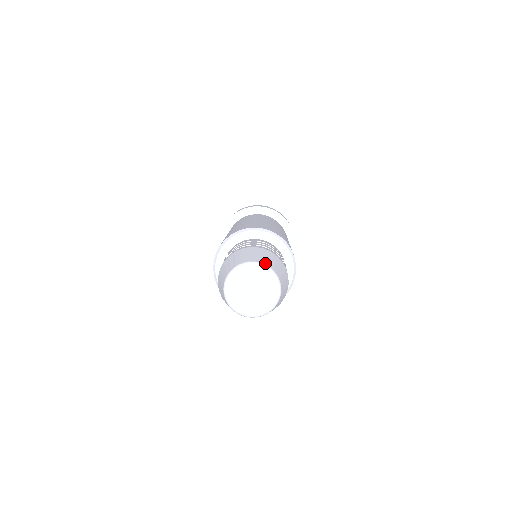
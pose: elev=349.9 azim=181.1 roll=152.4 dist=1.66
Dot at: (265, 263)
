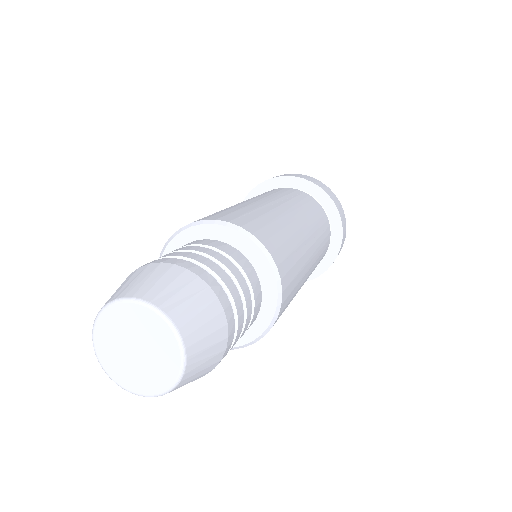
Dot at: (168, 311)
